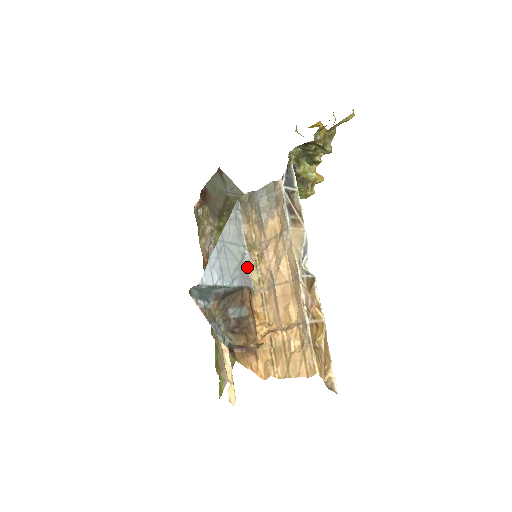
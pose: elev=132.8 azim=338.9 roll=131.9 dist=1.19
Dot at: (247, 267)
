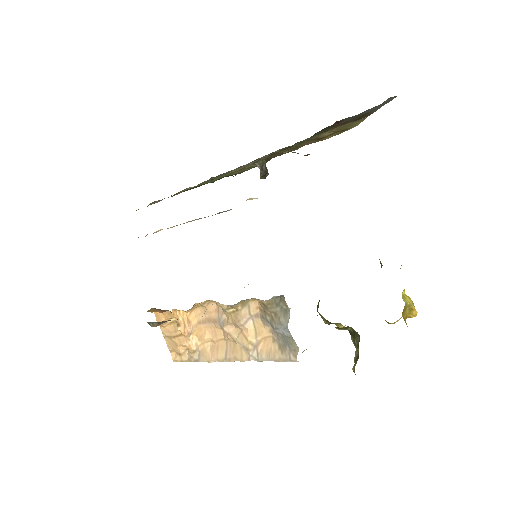
Dot at: occluded
